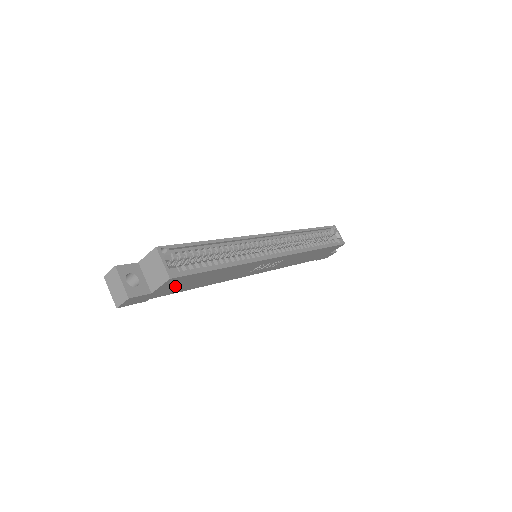
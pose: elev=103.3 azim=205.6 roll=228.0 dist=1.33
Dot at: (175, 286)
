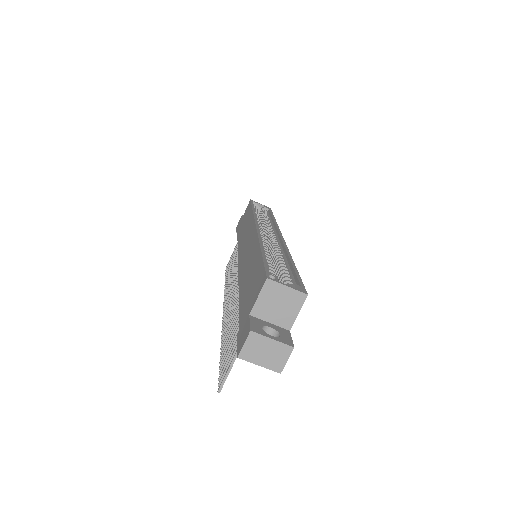
Dot at: occluded
